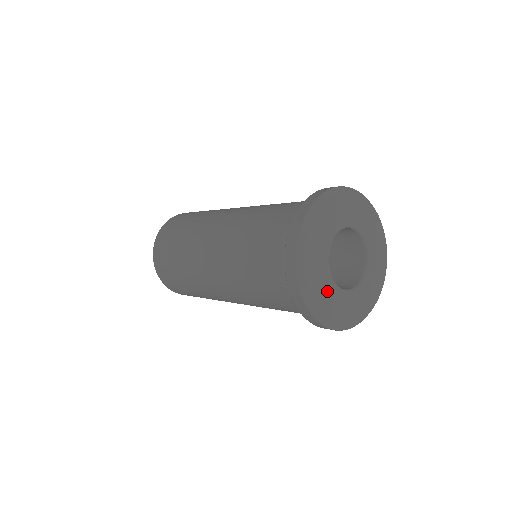
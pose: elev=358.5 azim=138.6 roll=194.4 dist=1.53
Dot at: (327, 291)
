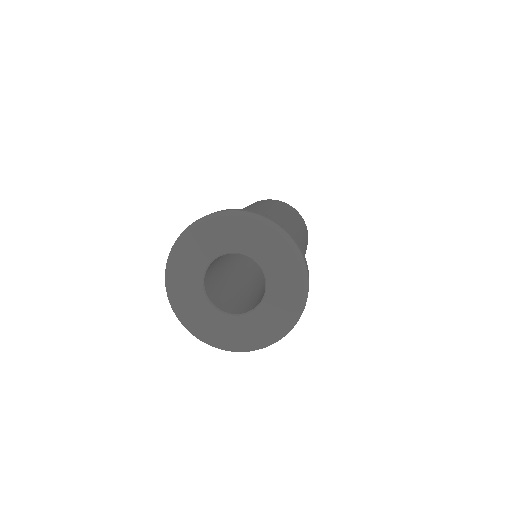
Dot at: (221, 326)
